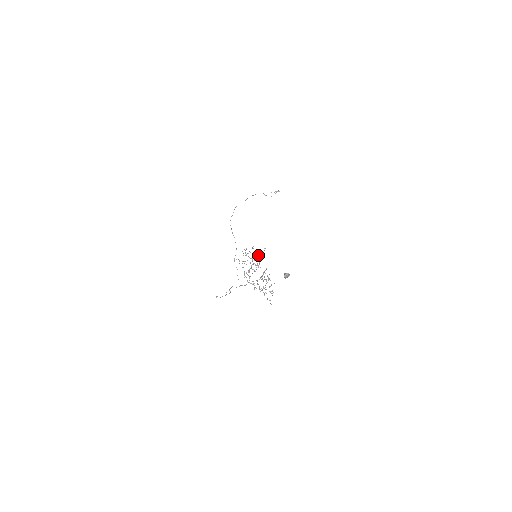
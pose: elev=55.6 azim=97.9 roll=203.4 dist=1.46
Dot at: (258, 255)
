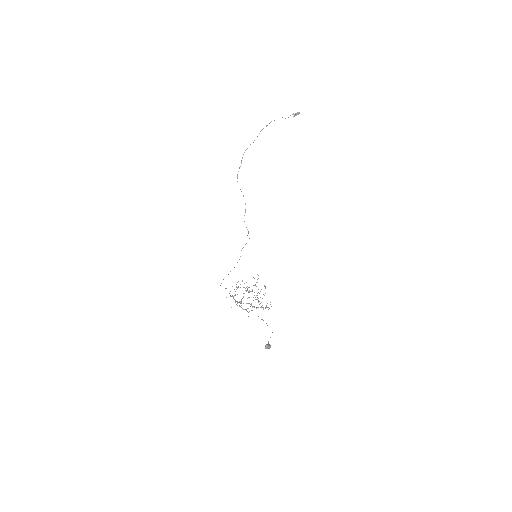
Dot at: (249, 291)
